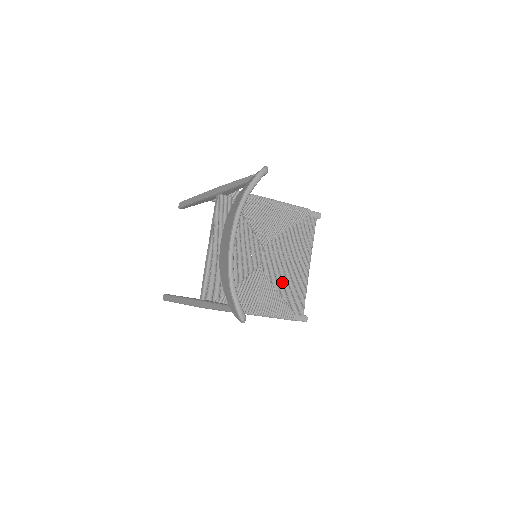
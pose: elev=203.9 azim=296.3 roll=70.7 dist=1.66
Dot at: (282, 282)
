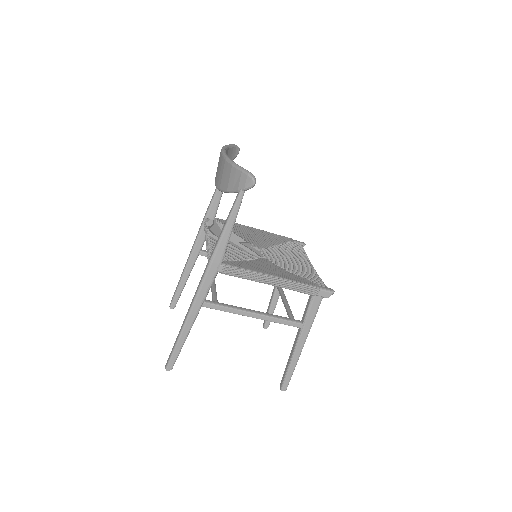
Dot at: (291, 269)
